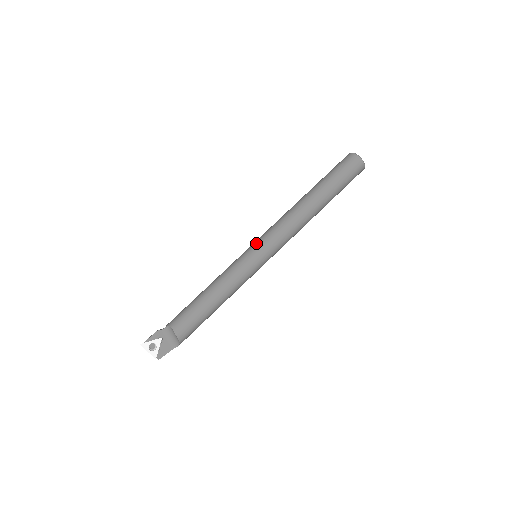
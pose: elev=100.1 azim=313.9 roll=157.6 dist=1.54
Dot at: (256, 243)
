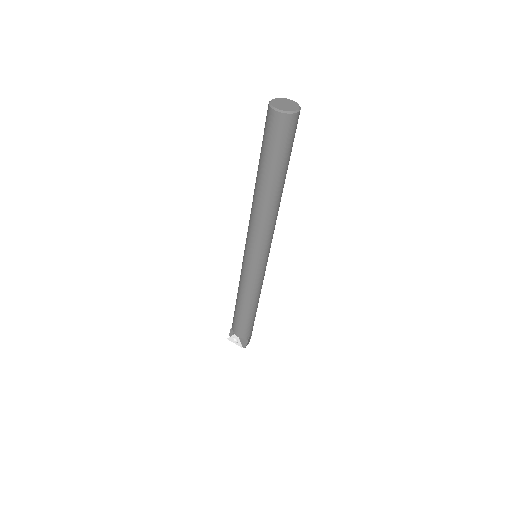
Dot at: occluded
